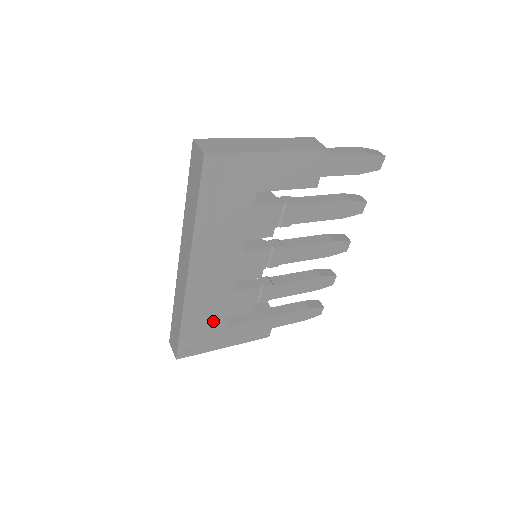
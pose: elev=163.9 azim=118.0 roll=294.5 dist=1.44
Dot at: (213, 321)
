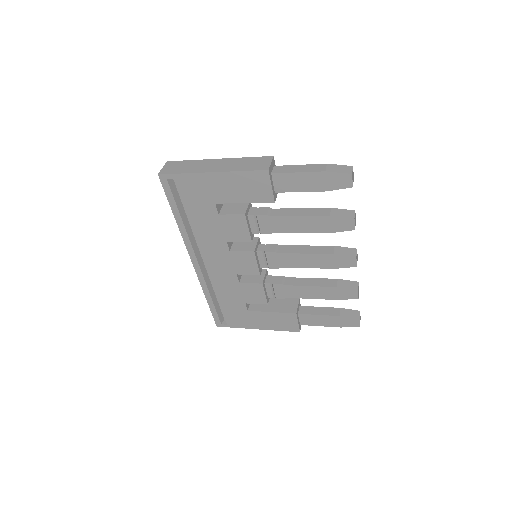
Dot at: (233, 303)
